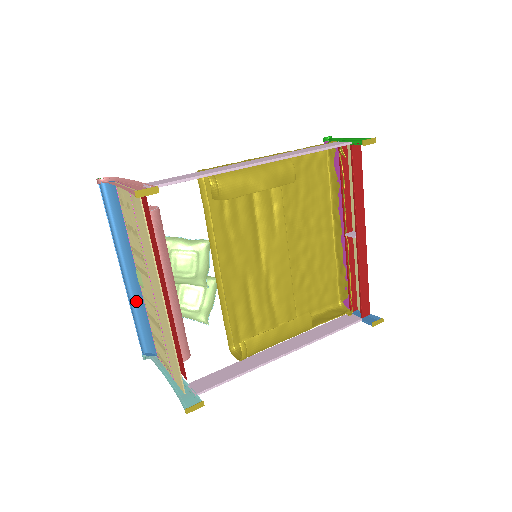
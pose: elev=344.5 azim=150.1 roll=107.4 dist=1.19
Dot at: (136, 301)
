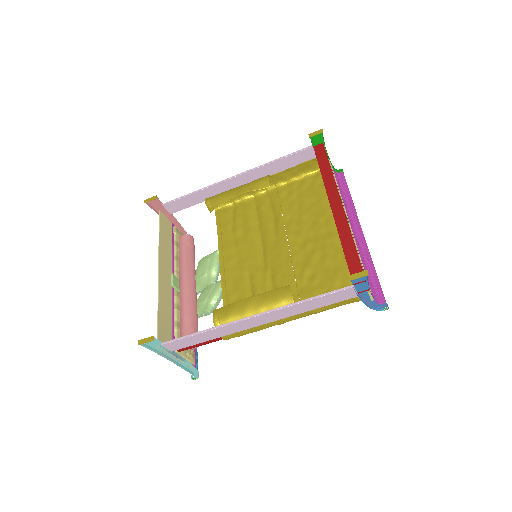
Dot at: occluded
